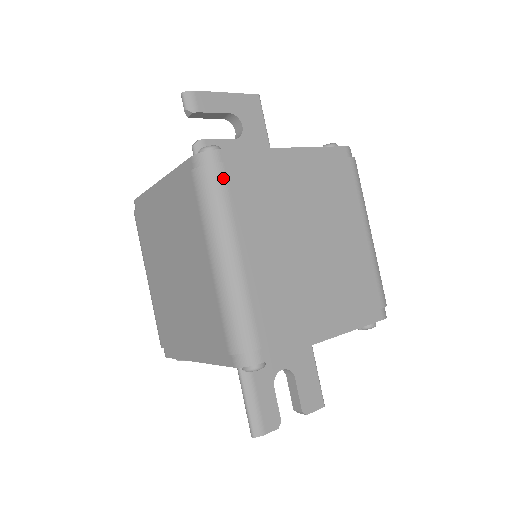
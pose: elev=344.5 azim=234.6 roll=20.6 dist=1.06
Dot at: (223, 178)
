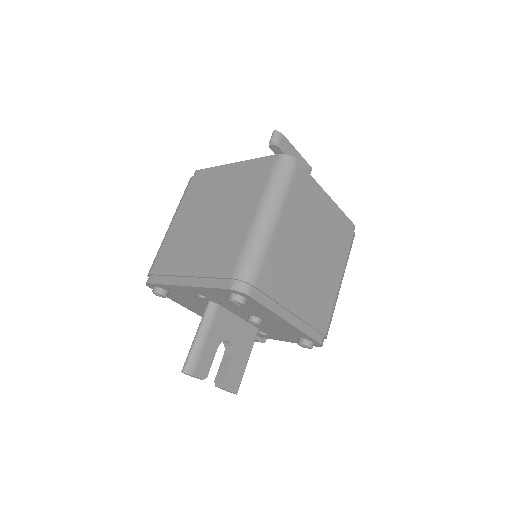
Dot at: (292, 176)
